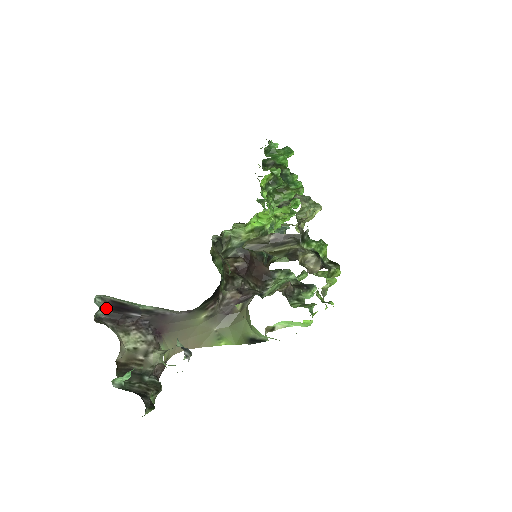
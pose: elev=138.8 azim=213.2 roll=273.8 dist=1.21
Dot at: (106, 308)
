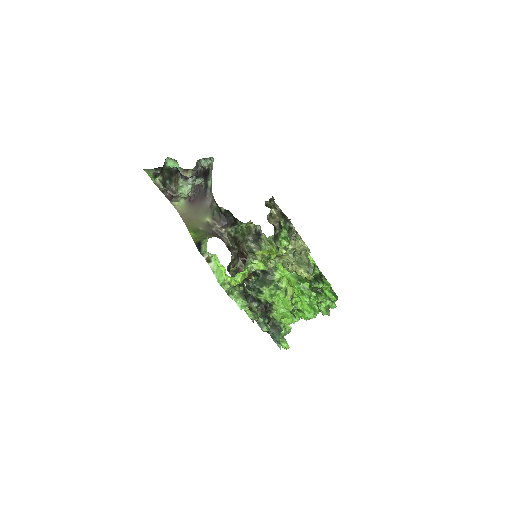
Dot at: (204, 170)
